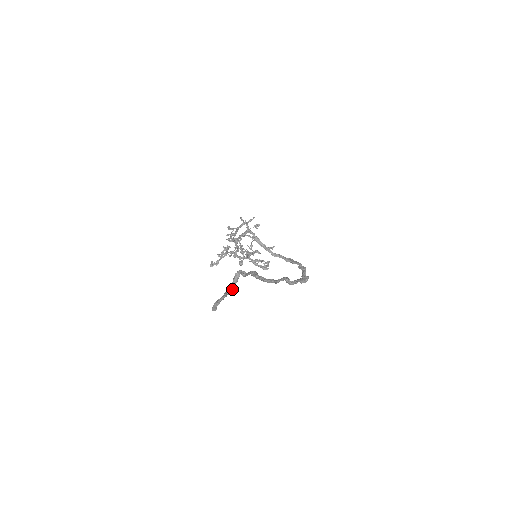
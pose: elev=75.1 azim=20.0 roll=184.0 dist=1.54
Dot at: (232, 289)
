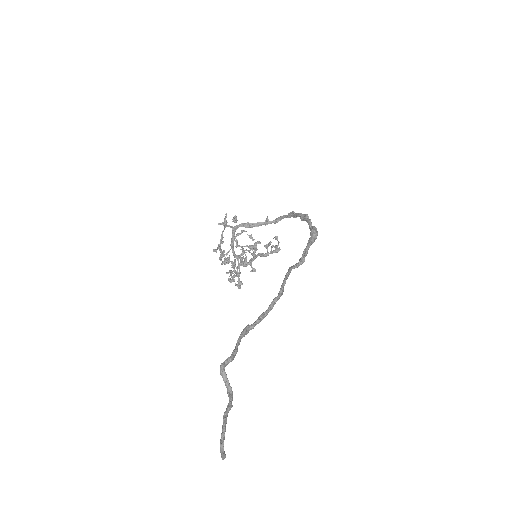
Dot at: (229, 397)
